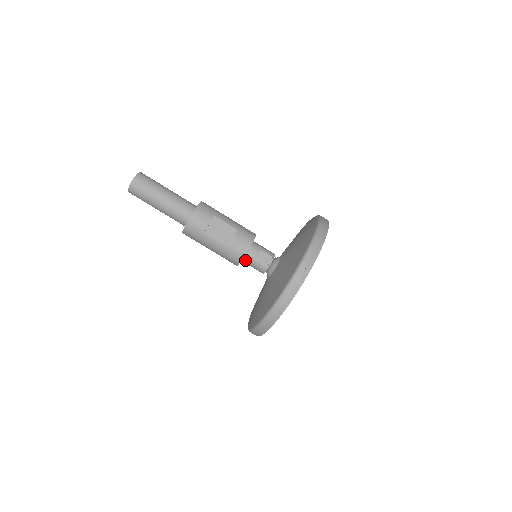
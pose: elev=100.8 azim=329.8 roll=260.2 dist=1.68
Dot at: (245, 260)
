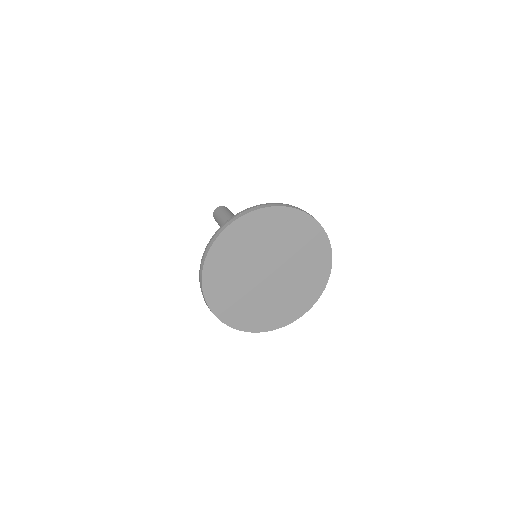
Dot at: occluded
